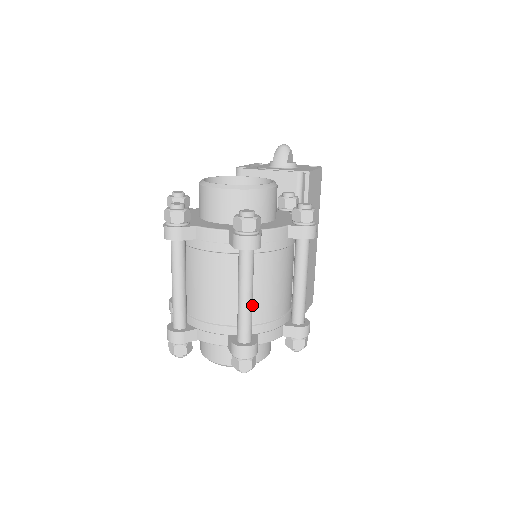
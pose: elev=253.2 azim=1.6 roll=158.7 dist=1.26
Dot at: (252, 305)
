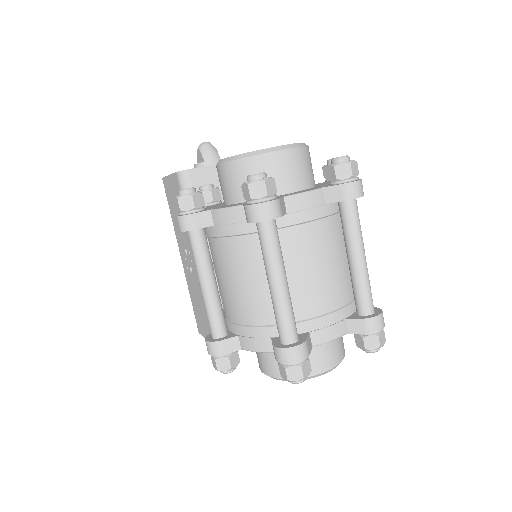
Dot at: occluded
